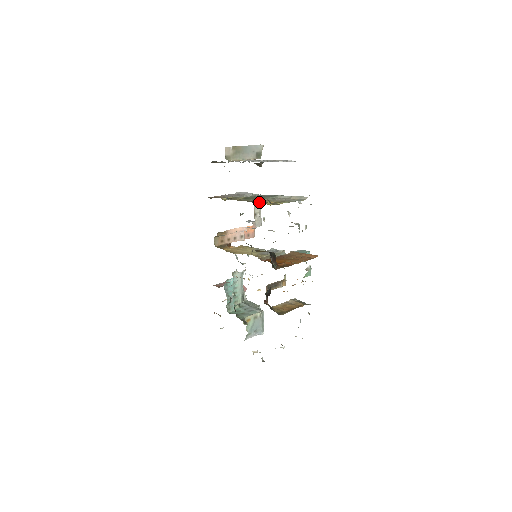
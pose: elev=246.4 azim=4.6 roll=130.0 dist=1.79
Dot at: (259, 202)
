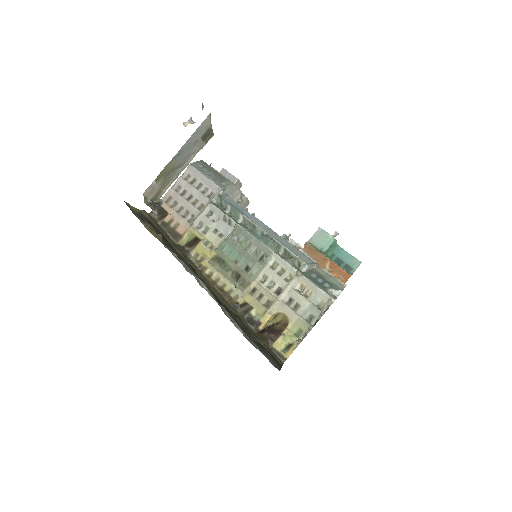
Dot at: (249, 315)
